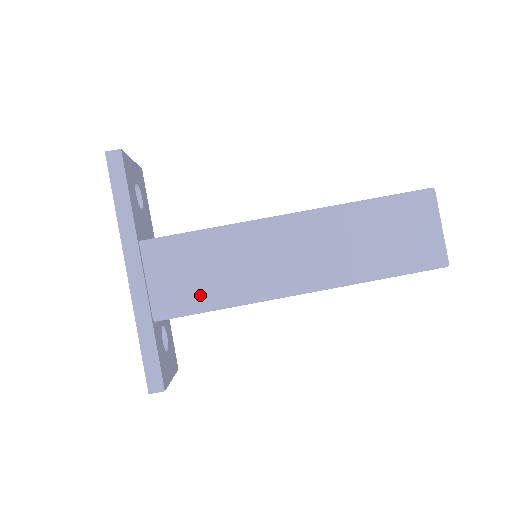
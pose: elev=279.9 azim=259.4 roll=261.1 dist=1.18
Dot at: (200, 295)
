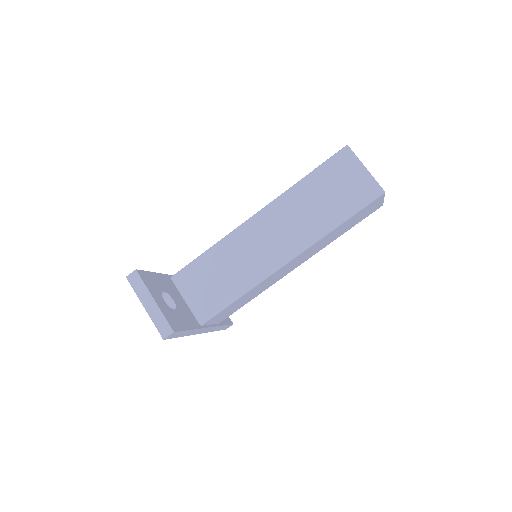
Dot at: (242, 305)
